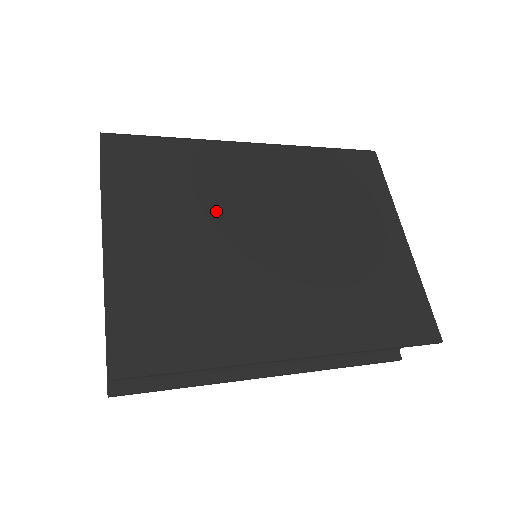
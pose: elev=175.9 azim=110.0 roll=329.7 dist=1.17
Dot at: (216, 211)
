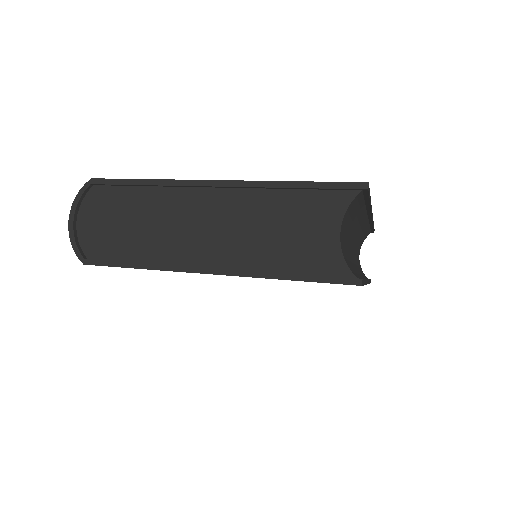
Dot at: occluded
